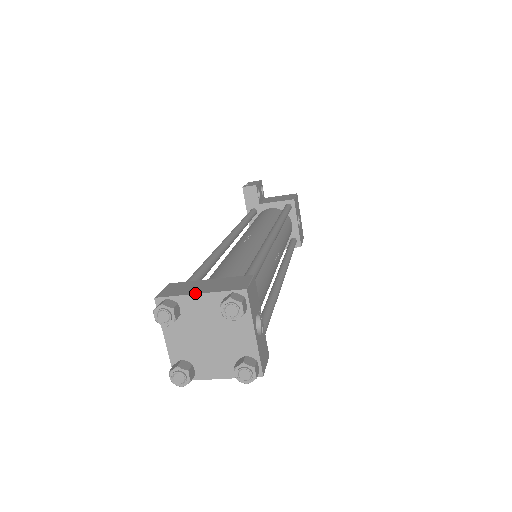
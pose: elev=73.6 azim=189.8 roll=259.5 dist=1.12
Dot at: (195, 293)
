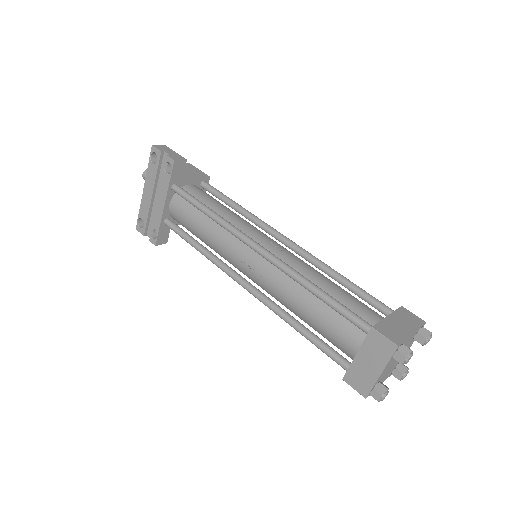
Dot at: (411, 334)
